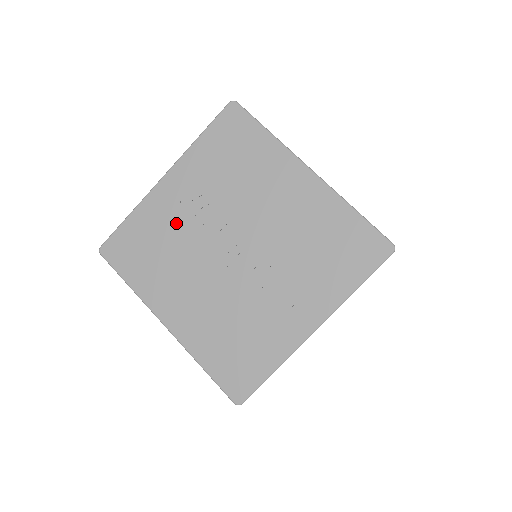
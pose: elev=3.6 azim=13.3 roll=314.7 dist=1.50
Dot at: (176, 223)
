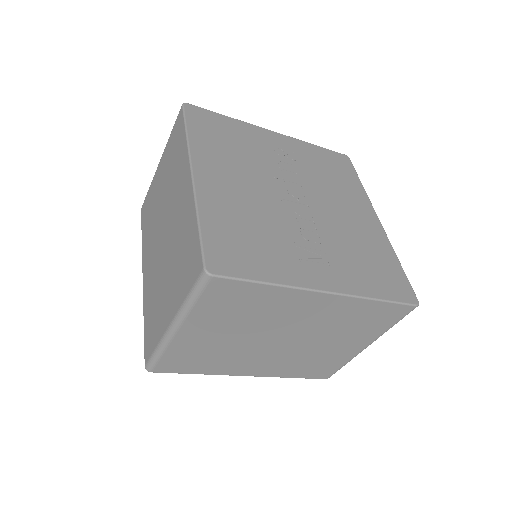
Dot at: (262, 150)
